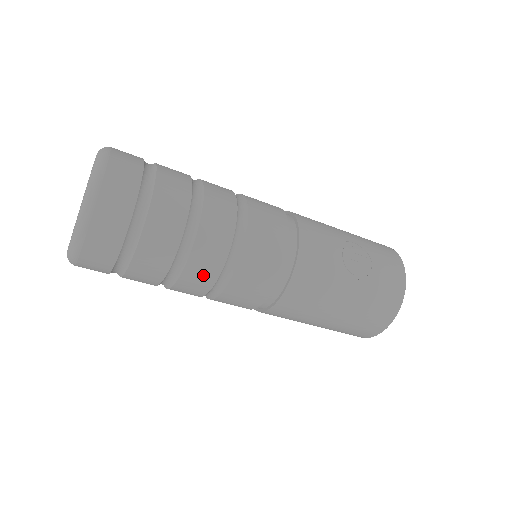
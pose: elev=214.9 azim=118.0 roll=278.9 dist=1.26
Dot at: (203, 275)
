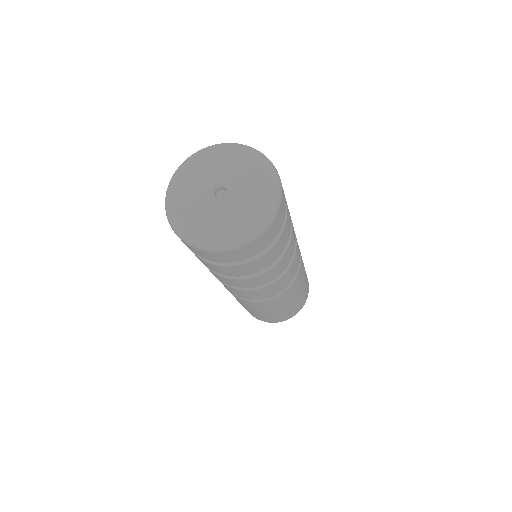
Dot at: (237, 284)
